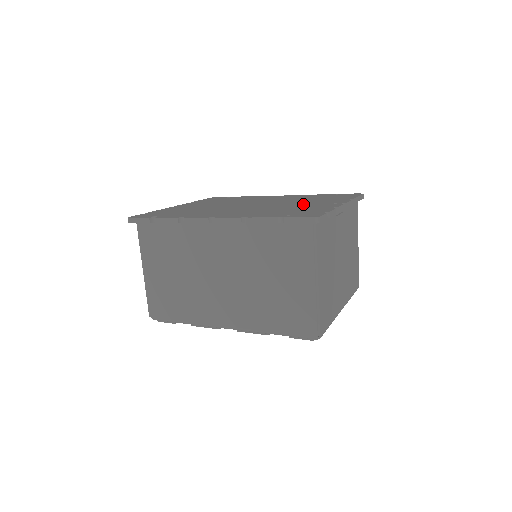
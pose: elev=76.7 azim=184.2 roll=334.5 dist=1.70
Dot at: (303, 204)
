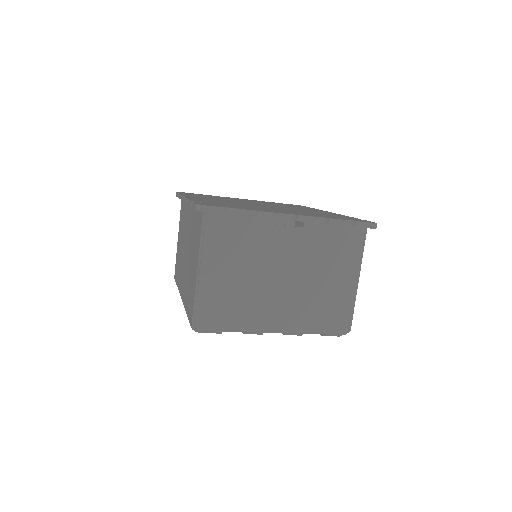
Dot at: (274, 209)
